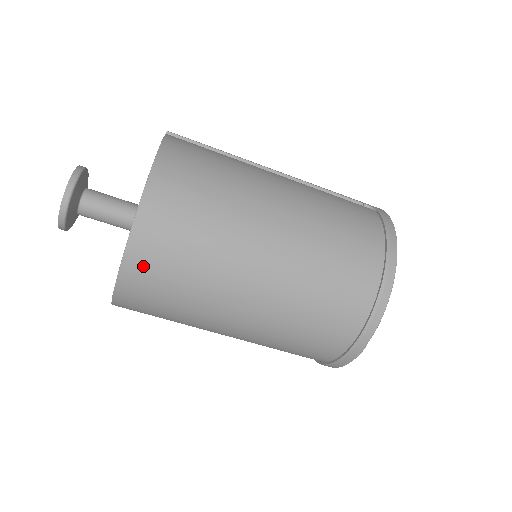
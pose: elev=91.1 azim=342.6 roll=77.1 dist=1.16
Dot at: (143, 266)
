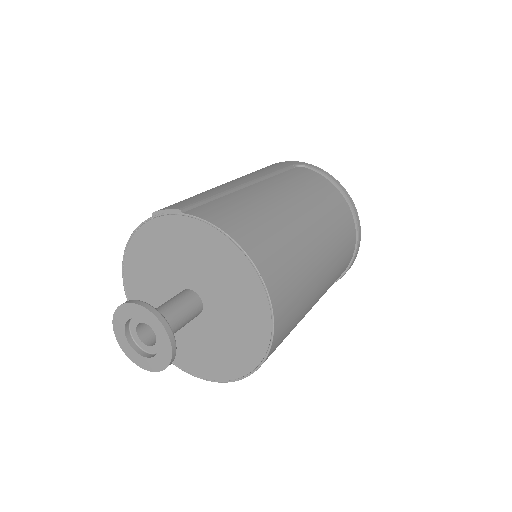
Dot at: (281, 334)
